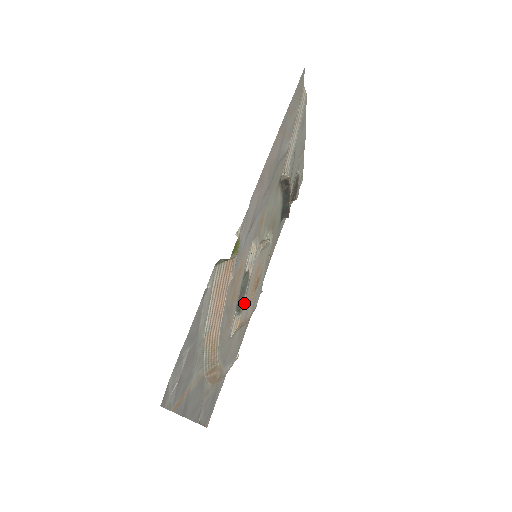
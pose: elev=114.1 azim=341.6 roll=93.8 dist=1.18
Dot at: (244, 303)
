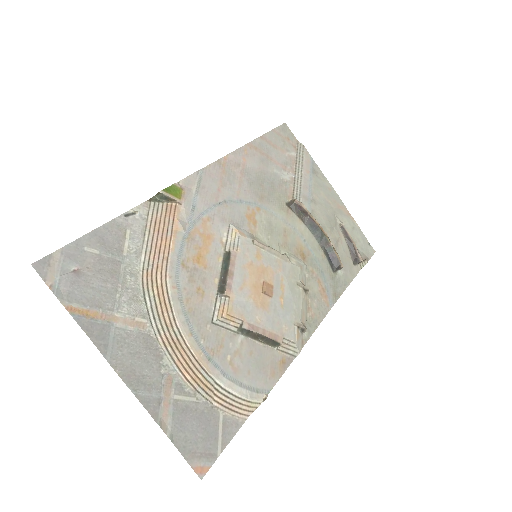
Dot at: (230, 286)
